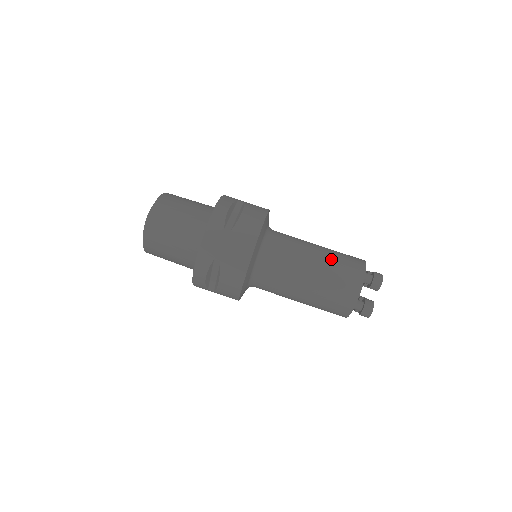
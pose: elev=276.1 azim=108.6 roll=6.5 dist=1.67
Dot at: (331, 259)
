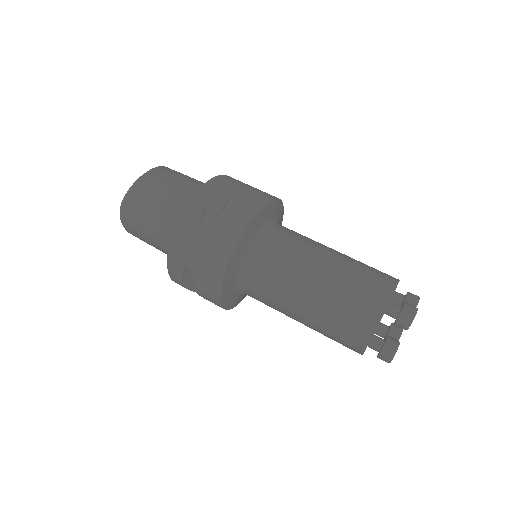
Dot at: (341, 279)
